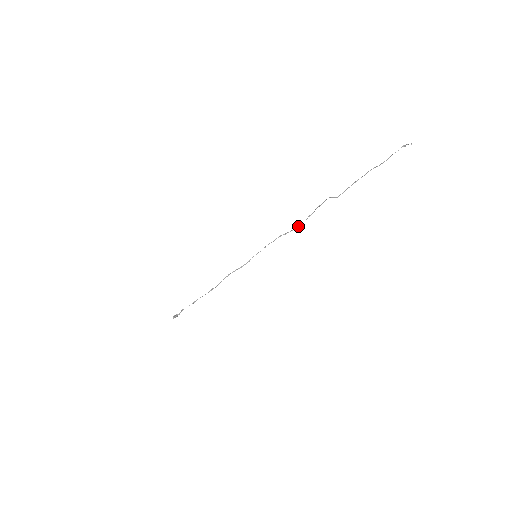
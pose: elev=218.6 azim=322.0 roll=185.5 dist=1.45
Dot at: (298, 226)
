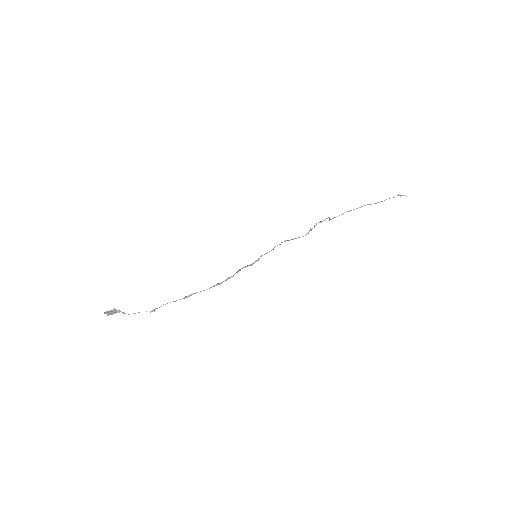
Dot at: occluded
